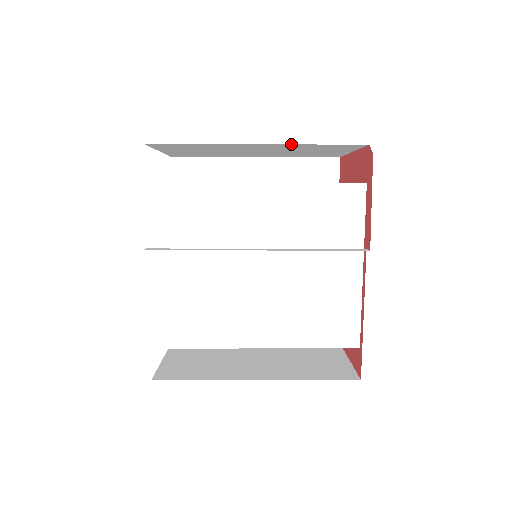
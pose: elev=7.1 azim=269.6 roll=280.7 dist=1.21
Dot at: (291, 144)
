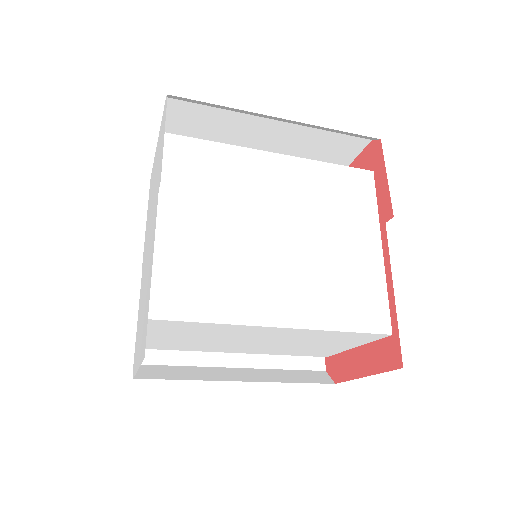
Dot at: (307, 126)
